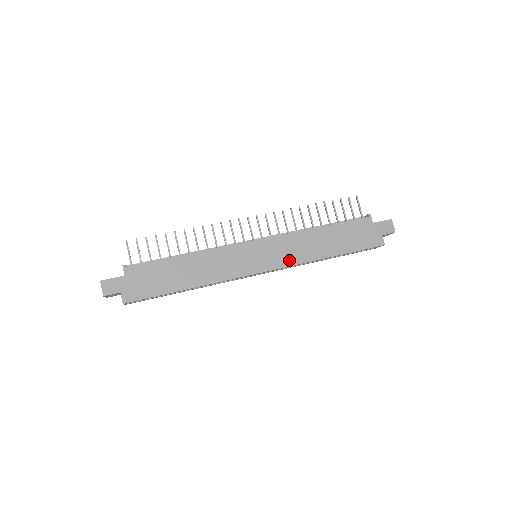
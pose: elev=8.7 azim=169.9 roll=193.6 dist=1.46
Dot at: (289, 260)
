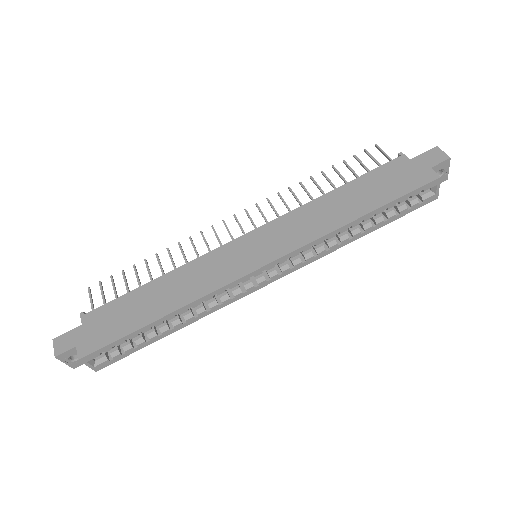
Dot at: (298, 240)
